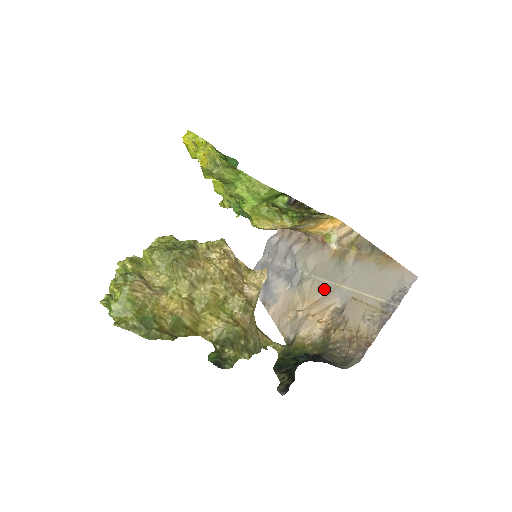
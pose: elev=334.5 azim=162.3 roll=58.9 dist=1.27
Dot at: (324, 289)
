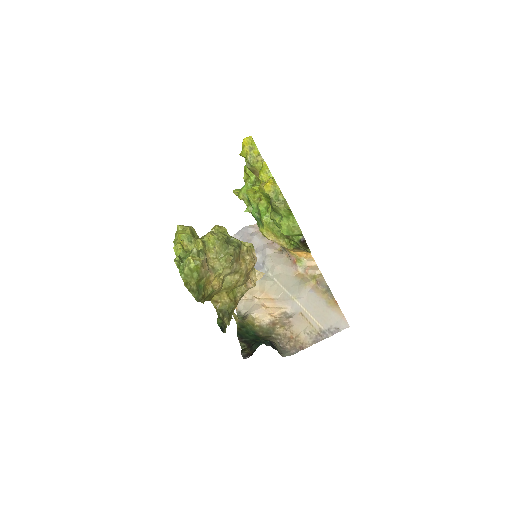
Dot at: (281, 294)
